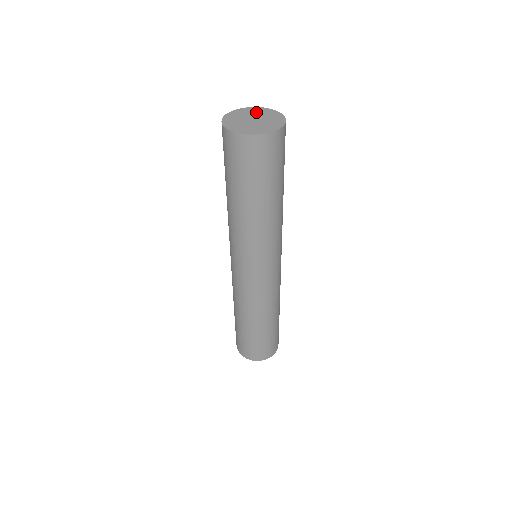
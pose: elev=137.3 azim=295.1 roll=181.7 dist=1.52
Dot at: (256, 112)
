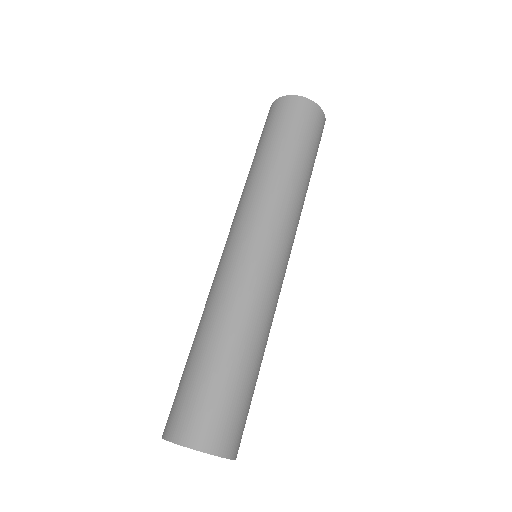
Dot at: occluded
